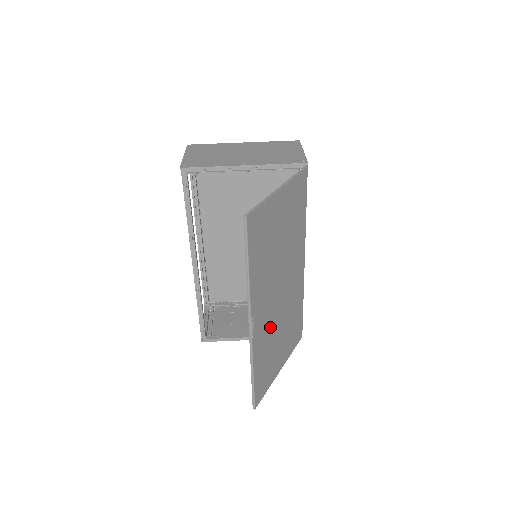
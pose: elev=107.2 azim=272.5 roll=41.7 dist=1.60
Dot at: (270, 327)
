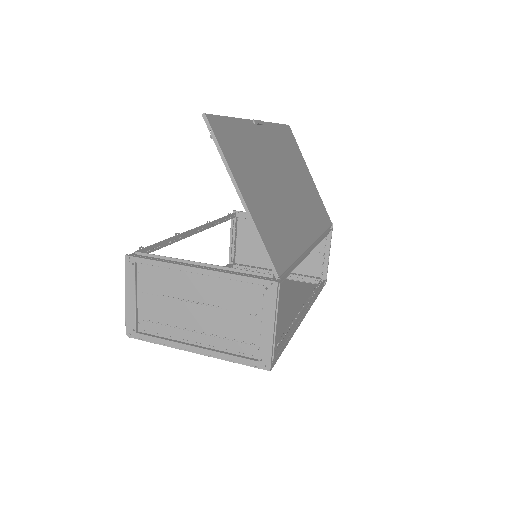
Dot at: (264, 160)
